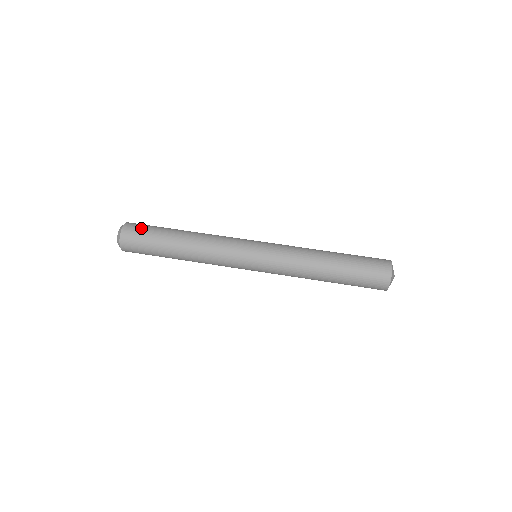
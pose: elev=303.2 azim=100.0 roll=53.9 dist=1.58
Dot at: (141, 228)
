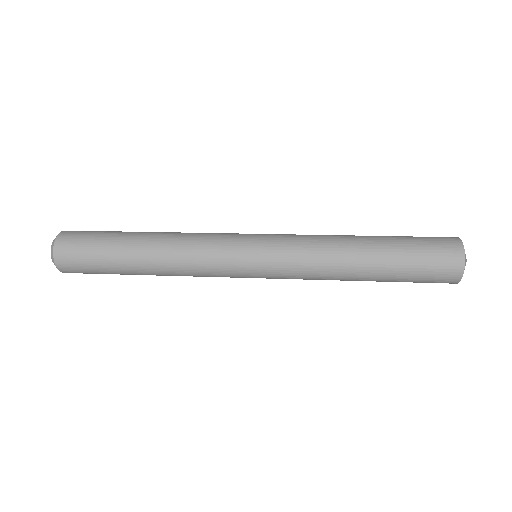
Dot at: occluded
